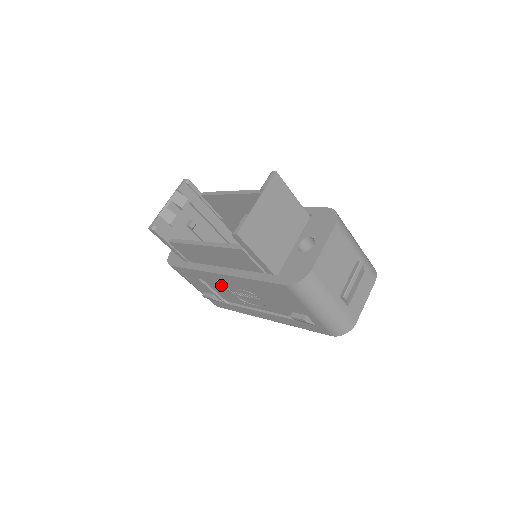
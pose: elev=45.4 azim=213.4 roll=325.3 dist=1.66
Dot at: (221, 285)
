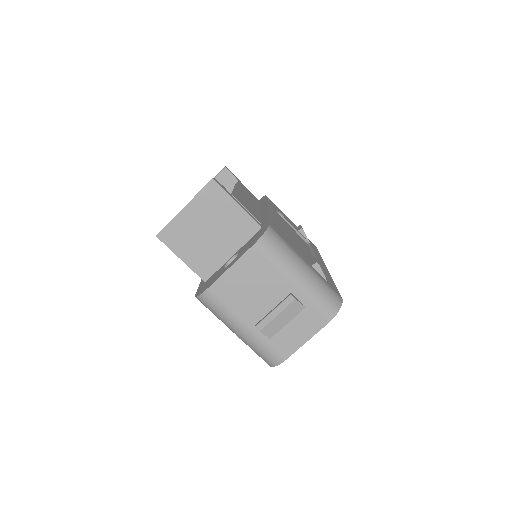
Dot at: occluded
